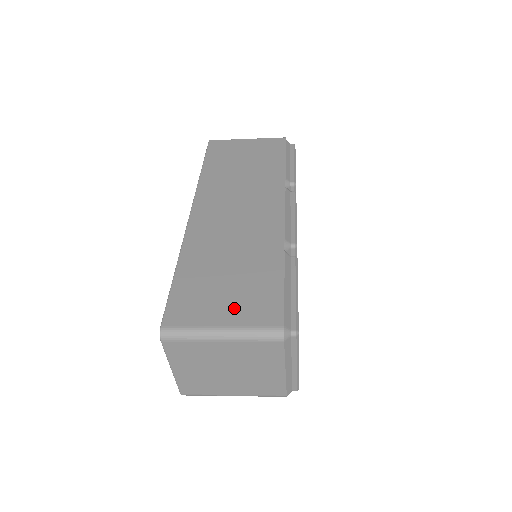
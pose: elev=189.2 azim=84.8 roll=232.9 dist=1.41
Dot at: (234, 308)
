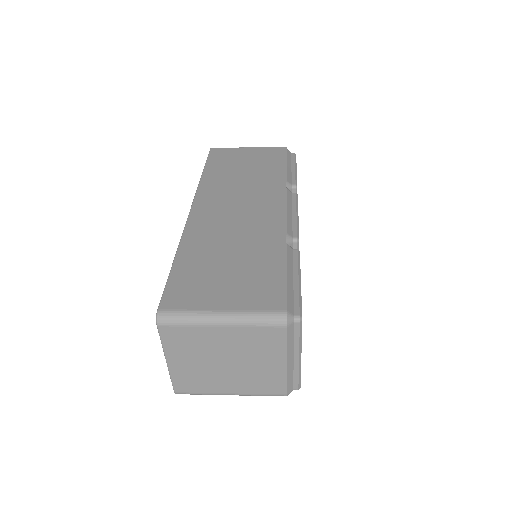
Dot at: (235, 294)
